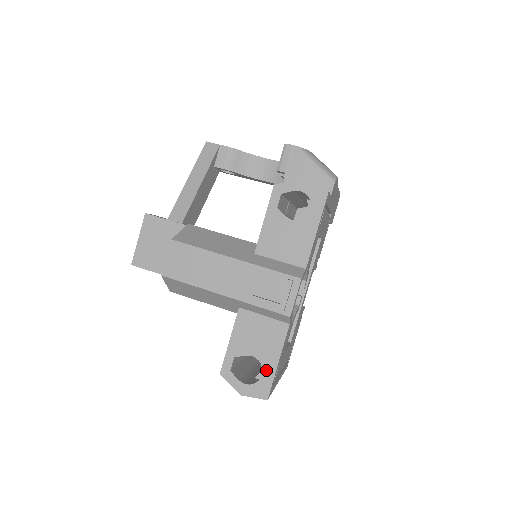
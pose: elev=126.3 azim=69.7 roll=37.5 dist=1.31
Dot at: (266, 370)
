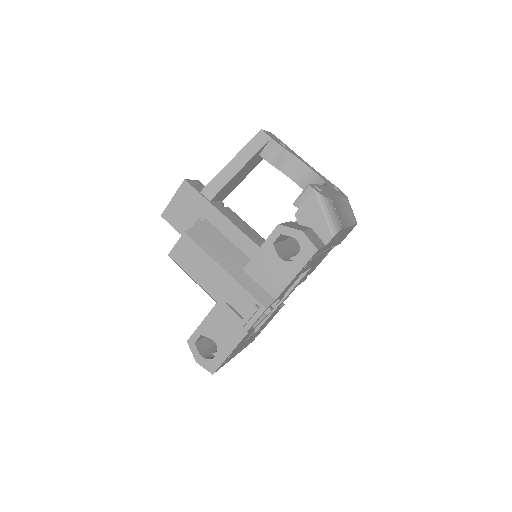
Dot at: (219, 355)
